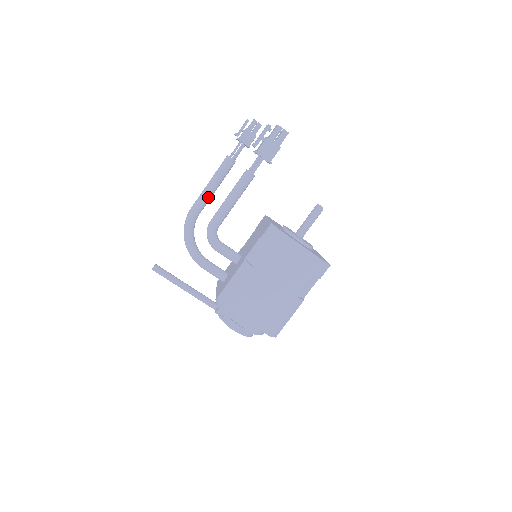
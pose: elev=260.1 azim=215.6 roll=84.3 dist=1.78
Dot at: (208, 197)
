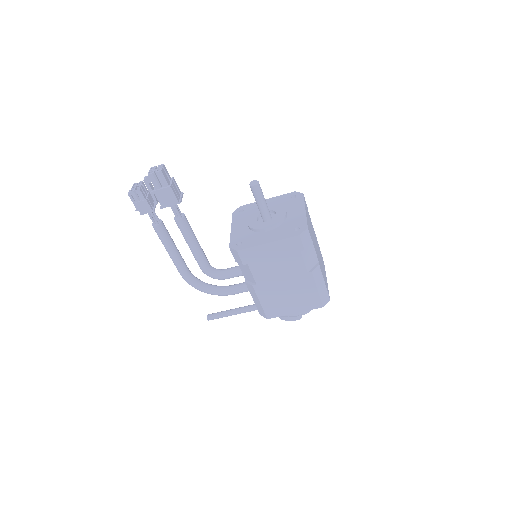
Dot at: (178, 260)
